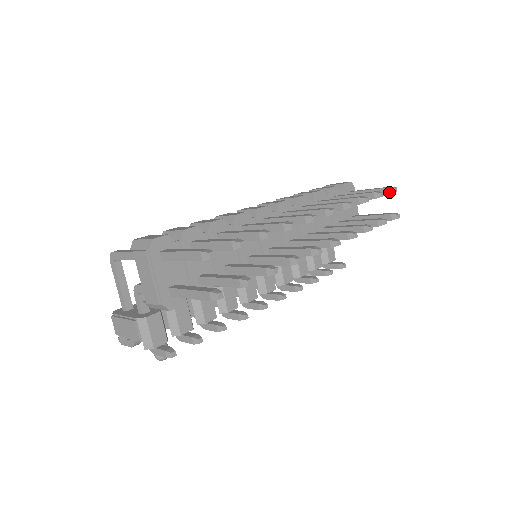
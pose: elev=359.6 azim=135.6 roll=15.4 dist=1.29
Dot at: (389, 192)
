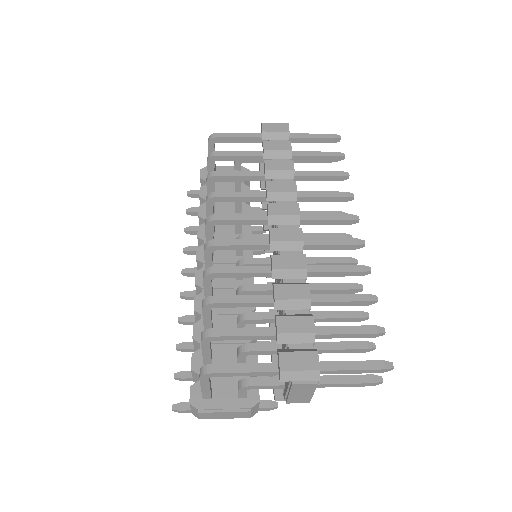
Dot at: (335, 142)
